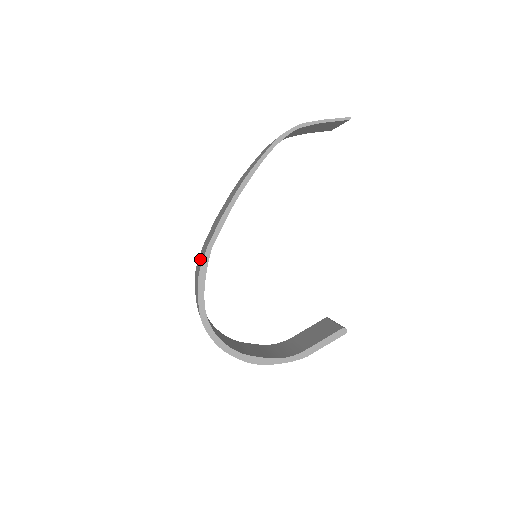
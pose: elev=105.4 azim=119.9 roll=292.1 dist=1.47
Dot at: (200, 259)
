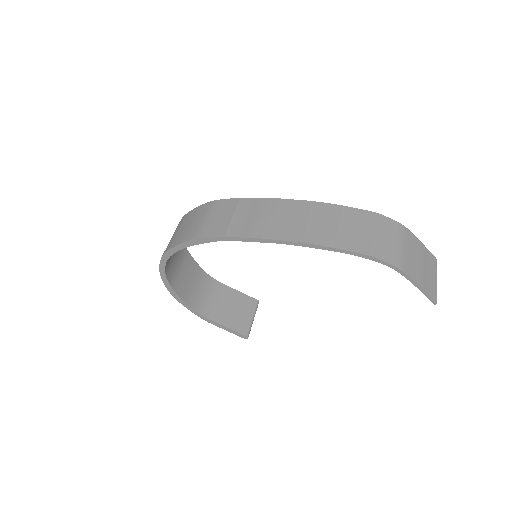
Dot at: (216, 216)
